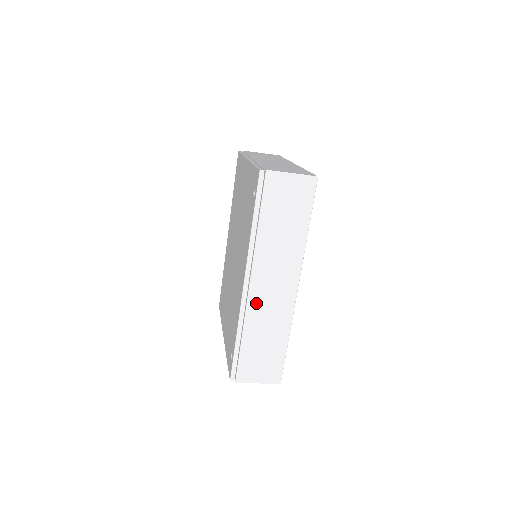
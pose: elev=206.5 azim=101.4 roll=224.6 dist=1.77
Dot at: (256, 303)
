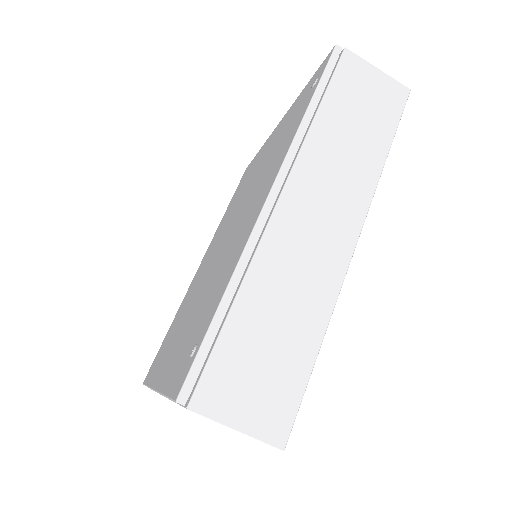
Dot at: (281, 238)
